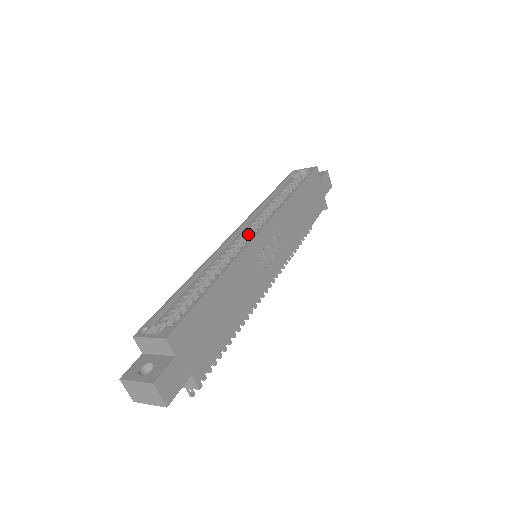
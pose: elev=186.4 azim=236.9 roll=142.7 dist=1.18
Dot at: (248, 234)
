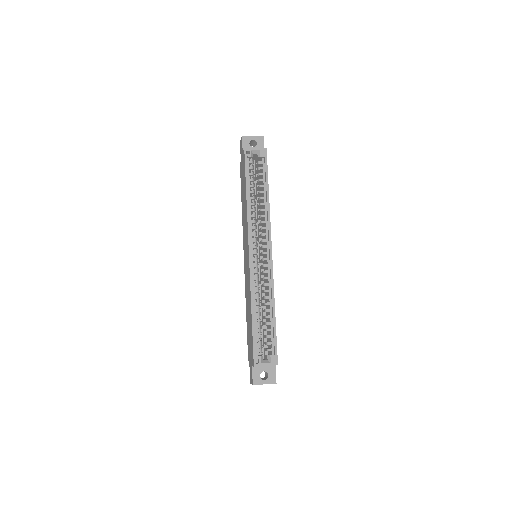
Dot at: occluded
